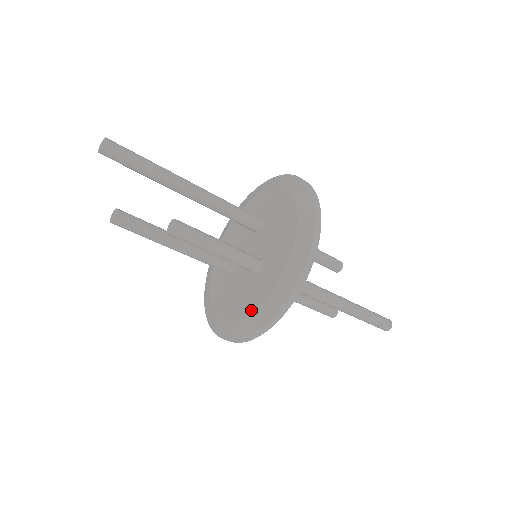
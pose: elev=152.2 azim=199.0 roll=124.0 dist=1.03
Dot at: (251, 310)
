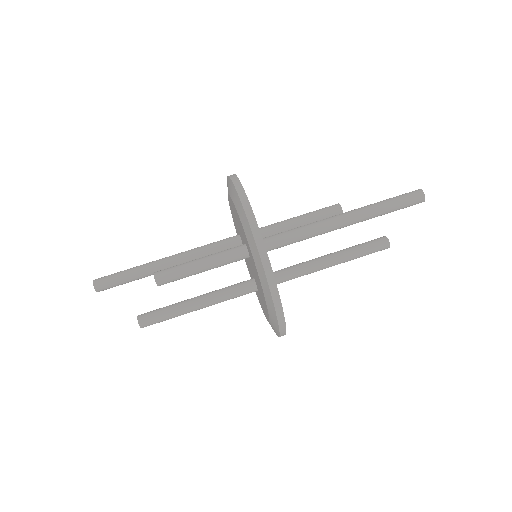
Dot at: (257, 274)
